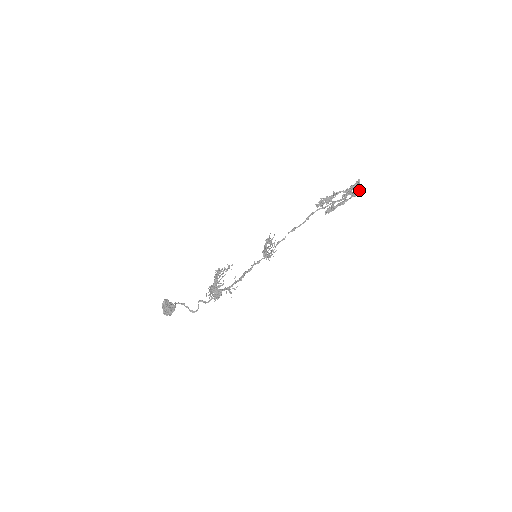
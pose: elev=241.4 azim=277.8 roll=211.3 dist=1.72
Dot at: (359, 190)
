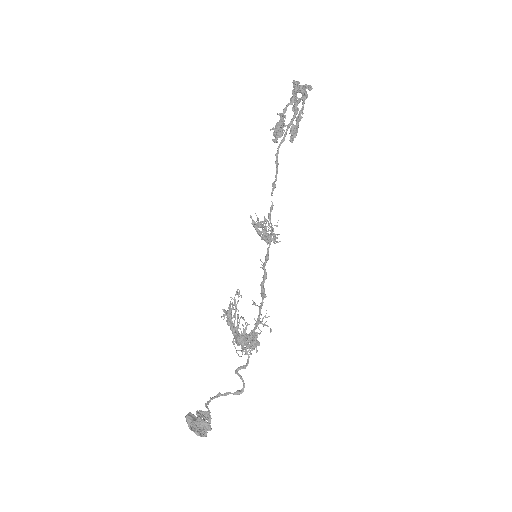
Dot at: (305, 89)
